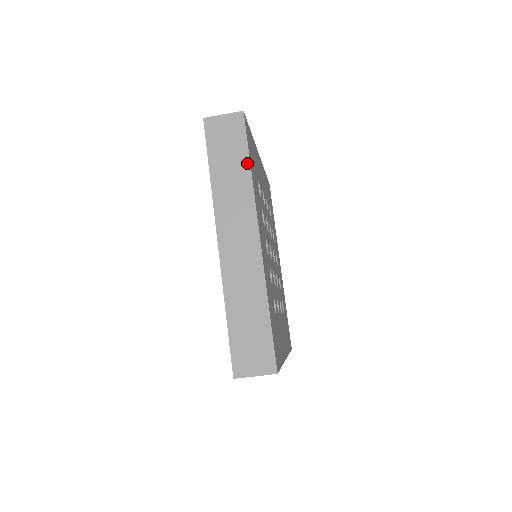
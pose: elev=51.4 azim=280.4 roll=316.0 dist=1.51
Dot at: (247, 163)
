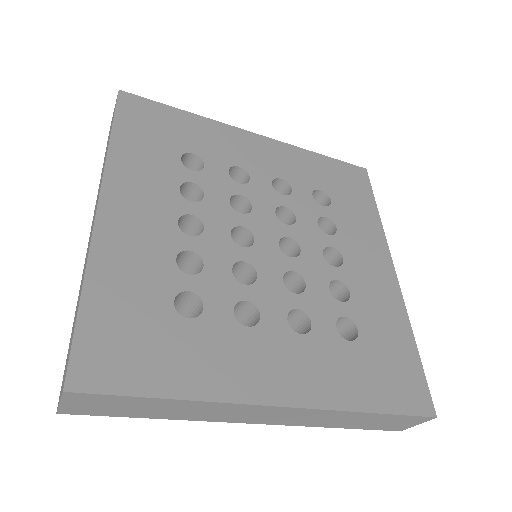
Dot at: (110, 135)
